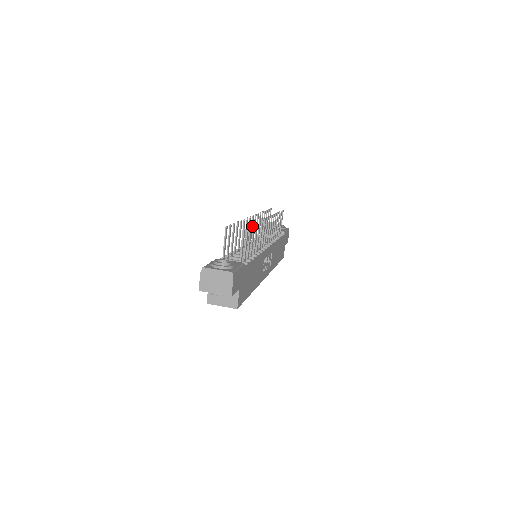
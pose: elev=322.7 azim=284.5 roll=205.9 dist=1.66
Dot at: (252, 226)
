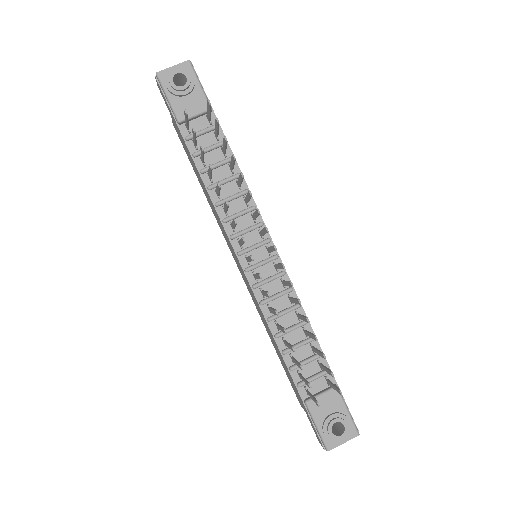
Dot at: (250, 259)
